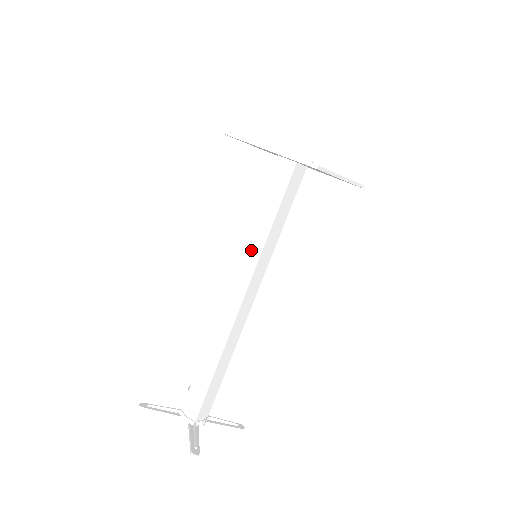
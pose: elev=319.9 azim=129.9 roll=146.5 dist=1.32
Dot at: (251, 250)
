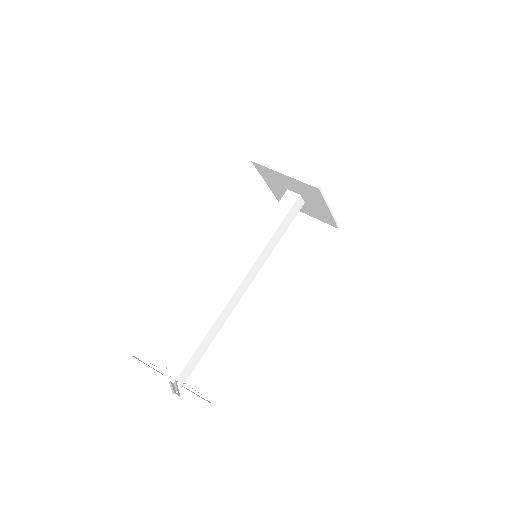
Dot at: (255, 249)
